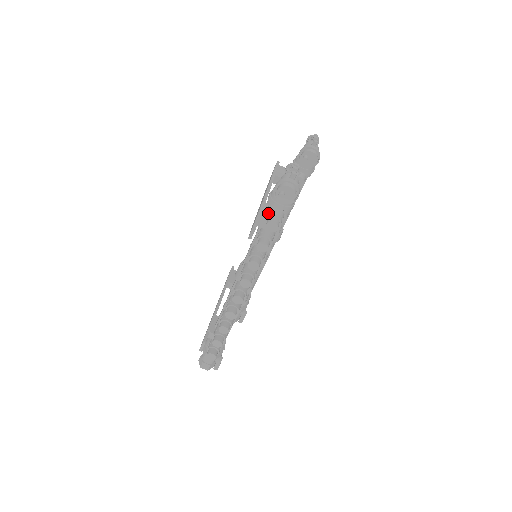
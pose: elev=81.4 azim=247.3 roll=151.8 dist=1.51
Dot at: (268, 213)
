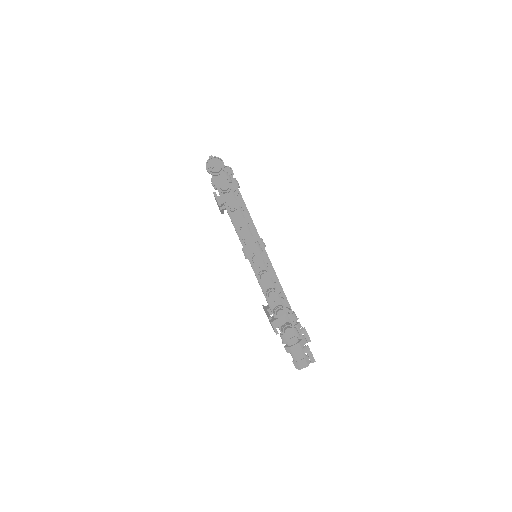
Dot at: (218, 187)
